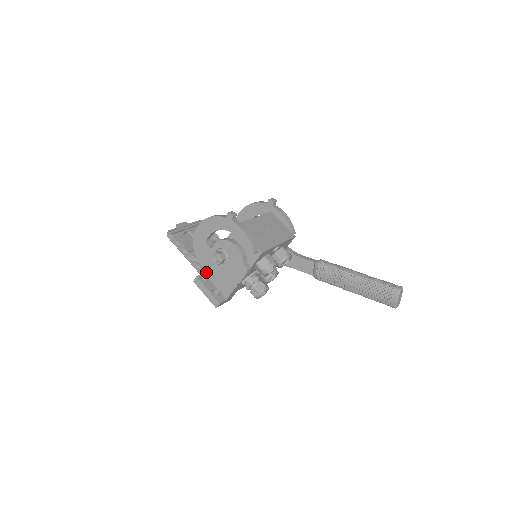
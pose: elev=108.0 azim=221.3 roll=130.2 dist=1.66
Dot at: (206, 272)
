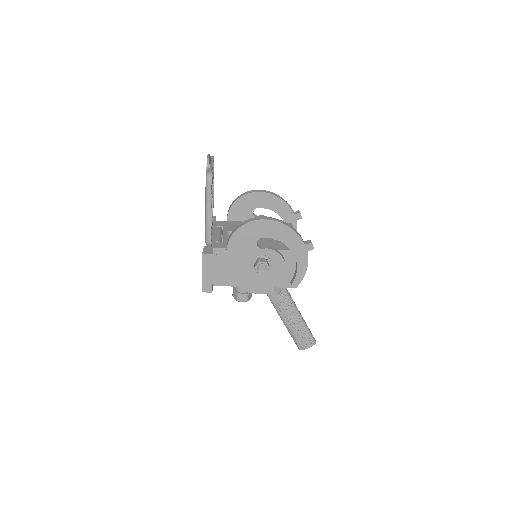
Dot at: (218, 250)
